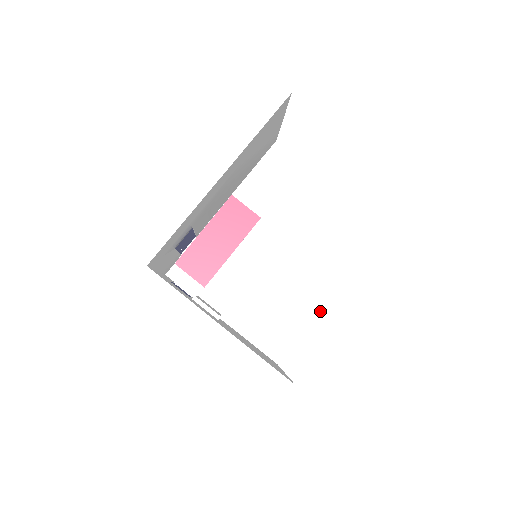
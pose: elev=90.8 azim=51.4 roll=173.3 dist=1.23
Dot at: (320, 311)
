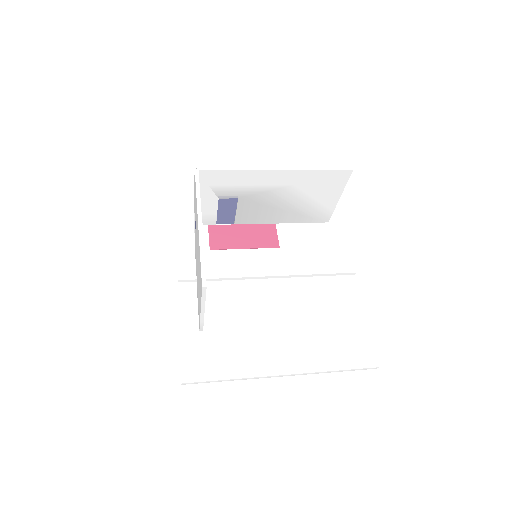
Dot at: (262, 328)
